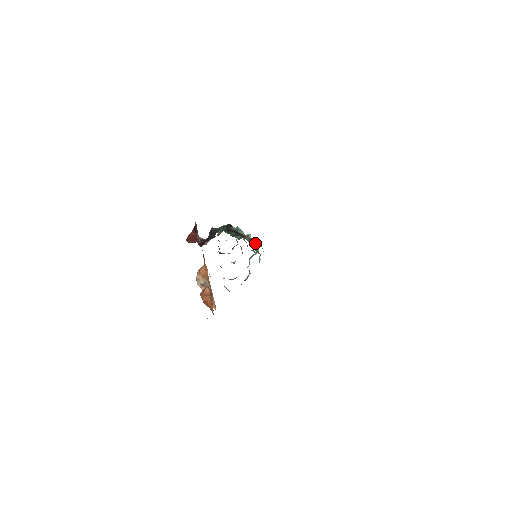
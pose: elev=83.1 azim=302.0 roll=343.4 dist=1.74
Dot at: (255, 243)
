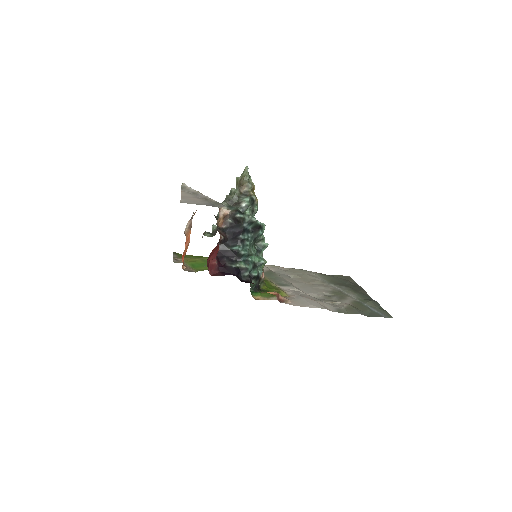
Dot at: (264, 265)
